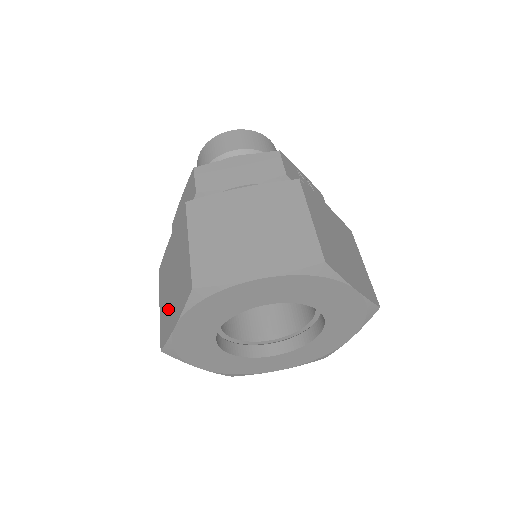
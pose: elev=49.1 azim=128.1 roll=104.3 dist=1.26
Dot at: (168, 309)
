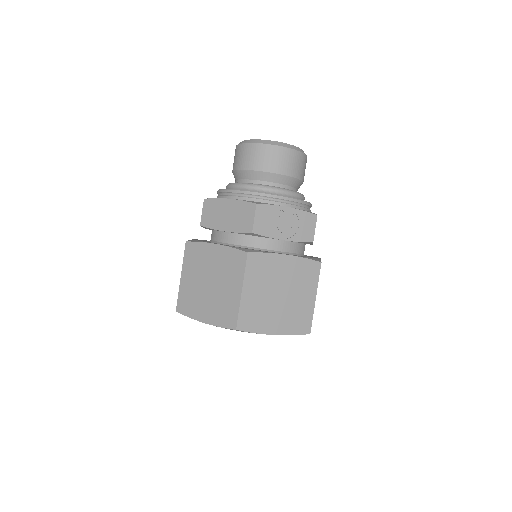
Dot at: occluded
